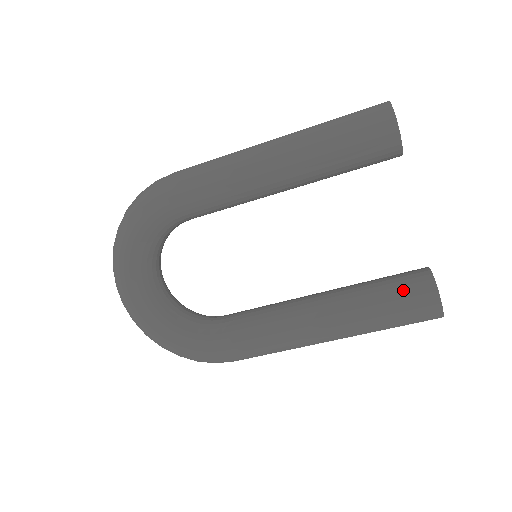
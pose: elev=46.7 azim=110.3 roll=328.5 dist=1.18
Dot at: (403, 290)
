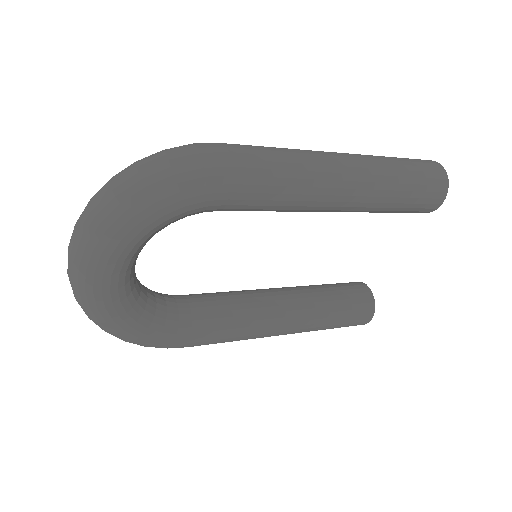
Dot at: (354, 308)
